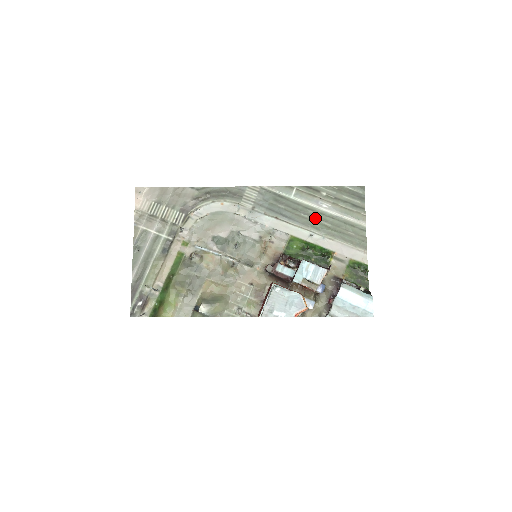
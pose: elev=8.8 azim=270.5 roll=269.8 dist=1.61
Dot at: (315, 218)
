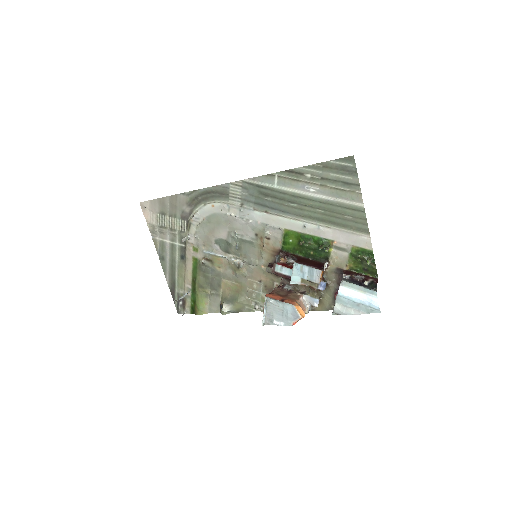
Dot at: (305, 206)
